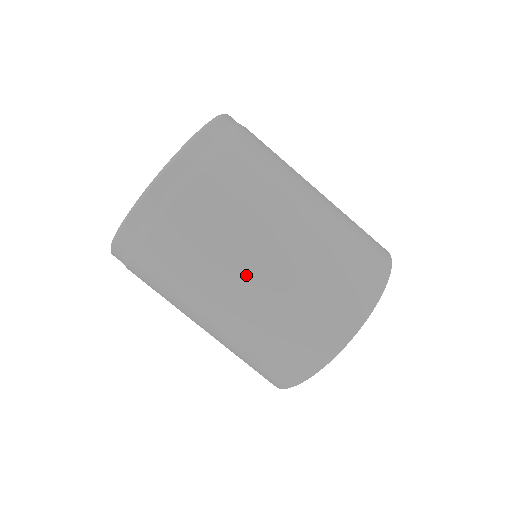
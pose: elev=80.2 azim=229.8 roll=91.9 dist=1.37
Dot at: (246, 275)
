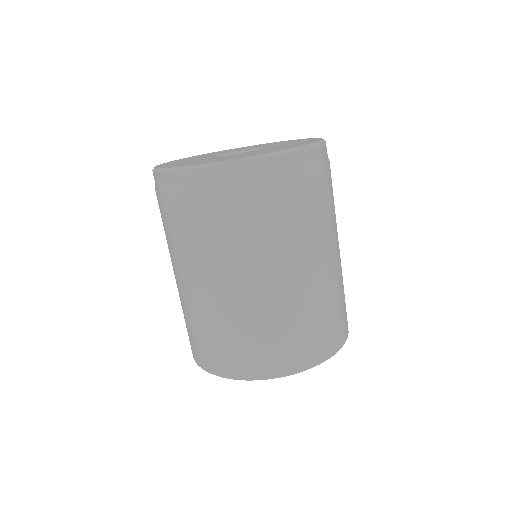
Dot at: (311, 264)
